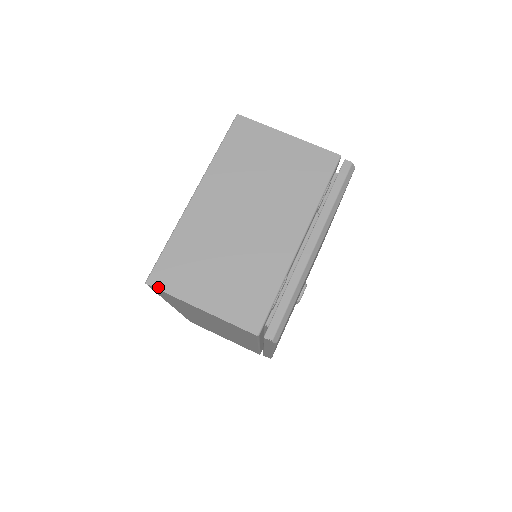
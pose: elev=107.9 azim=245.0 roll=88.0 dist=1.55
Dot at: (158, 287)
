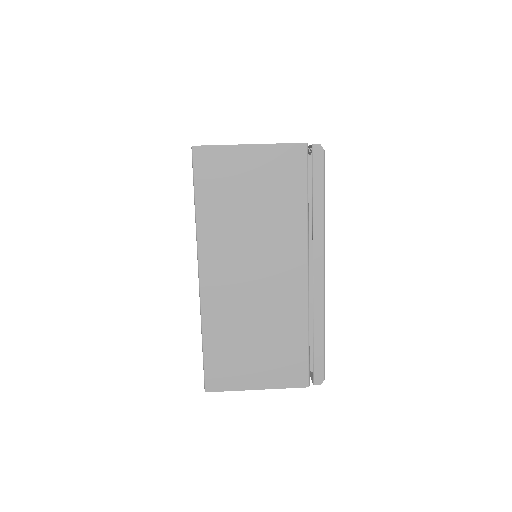
Dot at: (205, 145)
